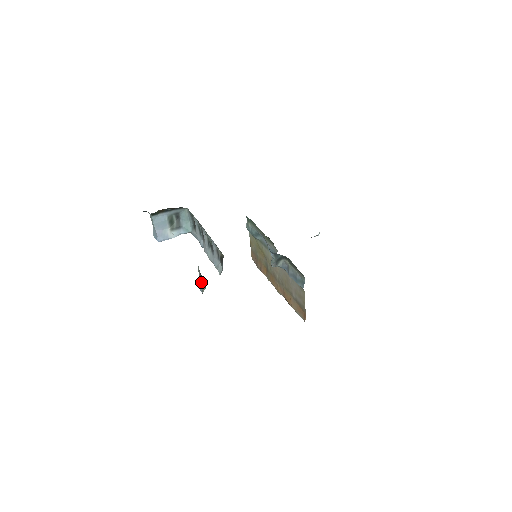
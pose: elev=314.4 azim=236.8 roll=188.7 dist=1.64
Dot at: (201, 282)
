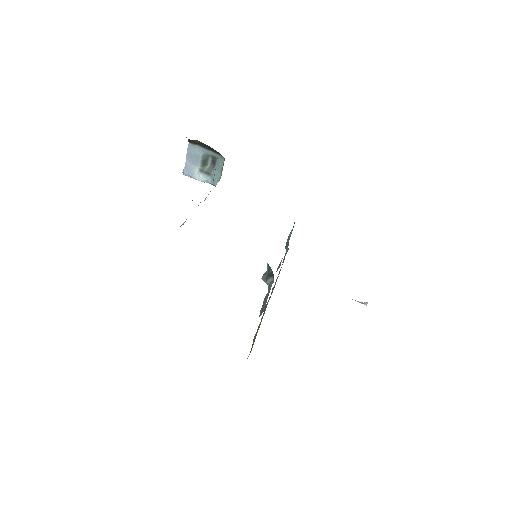
Dot at: occluded
